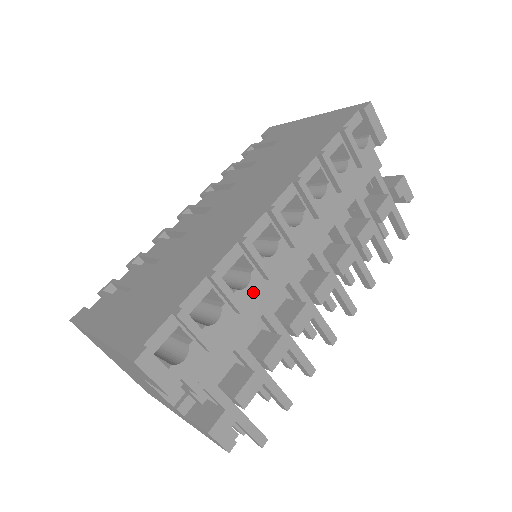
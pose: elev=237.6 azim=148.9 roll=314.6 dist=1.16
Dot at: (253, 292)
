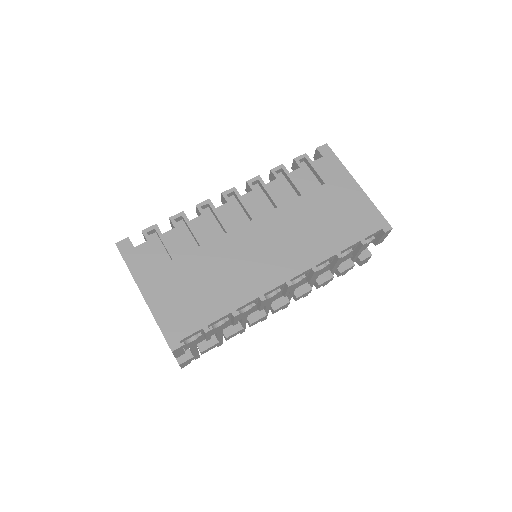
Dot at: (246, 312)
